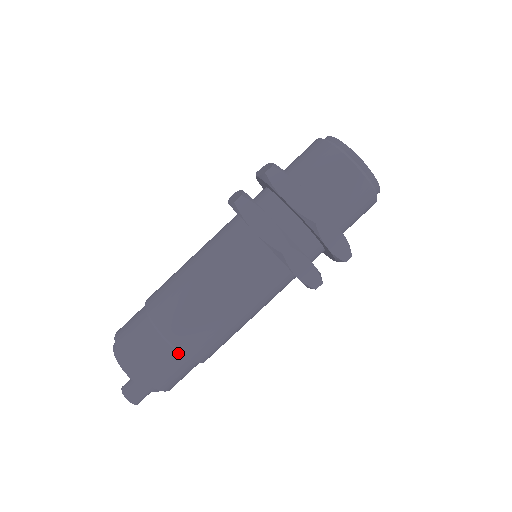
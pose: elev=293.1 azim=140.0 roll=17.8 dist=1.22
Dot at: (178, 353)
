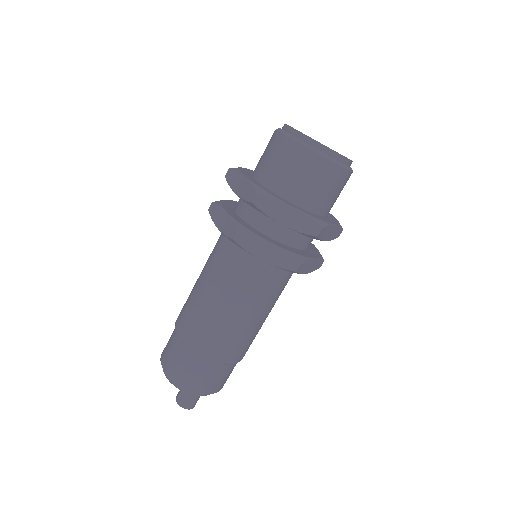
Dot at: (194, 353)
